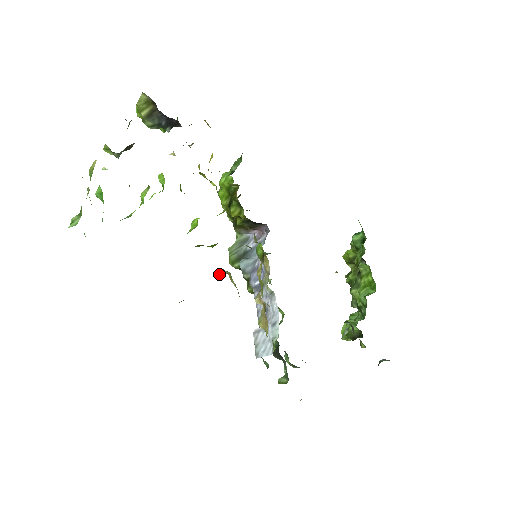
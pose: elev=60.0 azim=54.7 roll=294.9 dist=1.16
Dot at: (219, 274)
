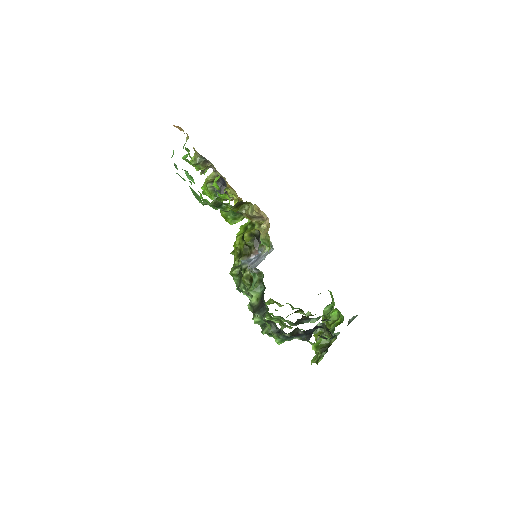
Dot at: (241, 208)
